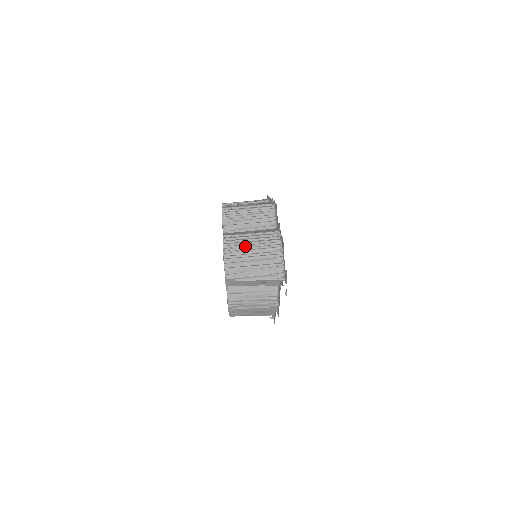
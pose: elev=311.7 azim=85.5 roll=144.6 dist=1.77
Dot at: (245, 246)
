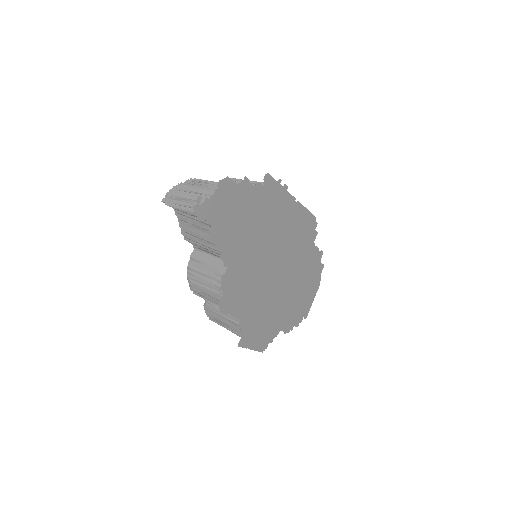
Dot at: (200, 183)
